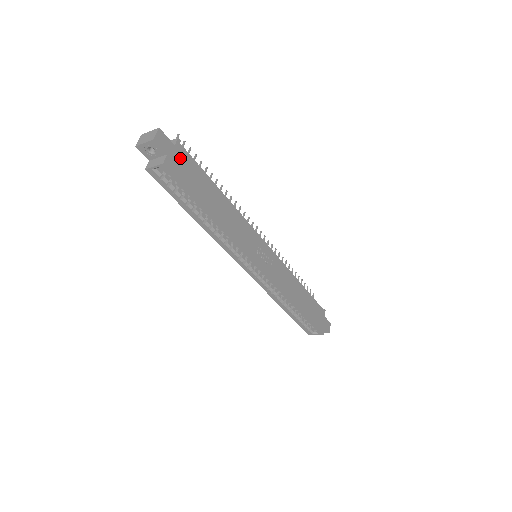
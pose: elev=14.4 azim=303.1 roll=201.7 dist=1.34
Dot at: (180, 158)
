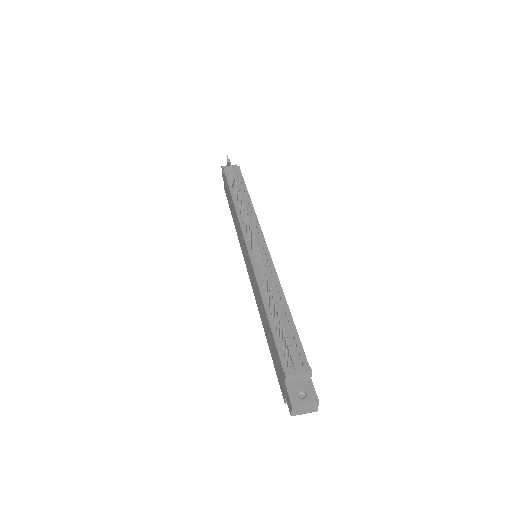
Dot at: occluded
